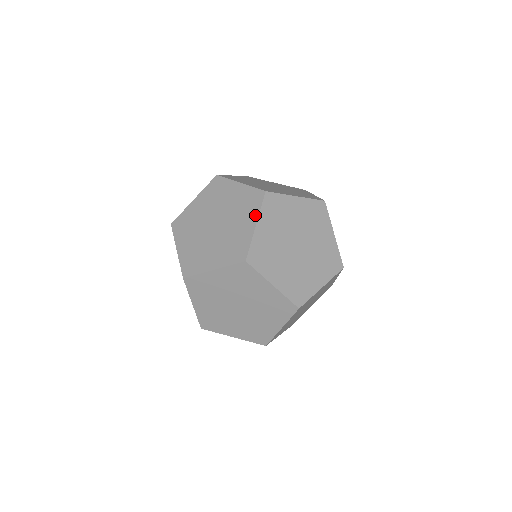
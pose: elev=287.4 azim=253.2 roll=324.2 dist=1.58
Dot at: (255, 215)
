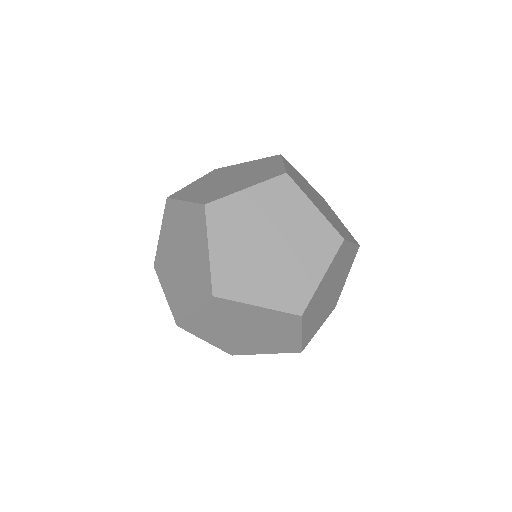
Dot at: (256, 182)
